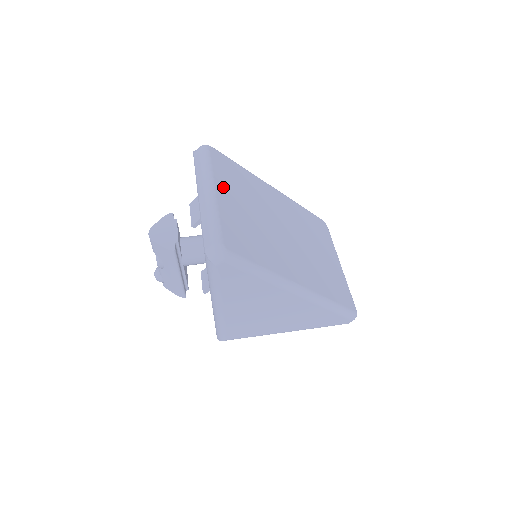
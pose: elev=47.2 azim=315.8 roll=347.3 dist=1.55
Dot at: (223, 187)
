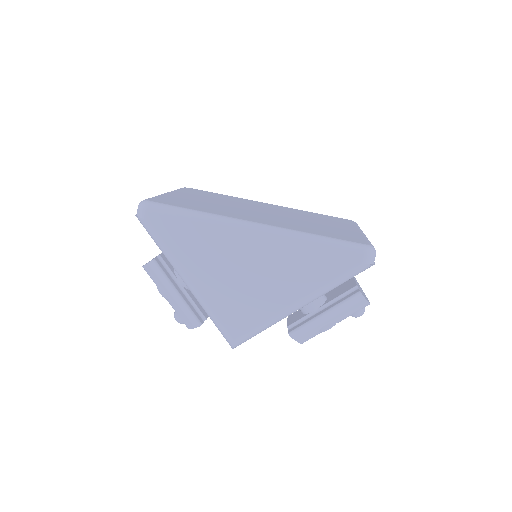
Dot at: (183, 194)
